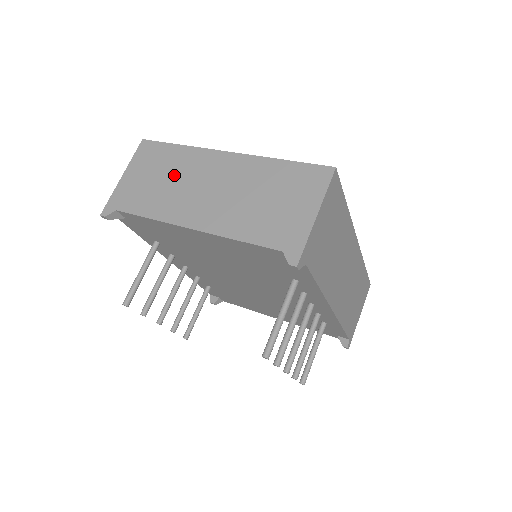
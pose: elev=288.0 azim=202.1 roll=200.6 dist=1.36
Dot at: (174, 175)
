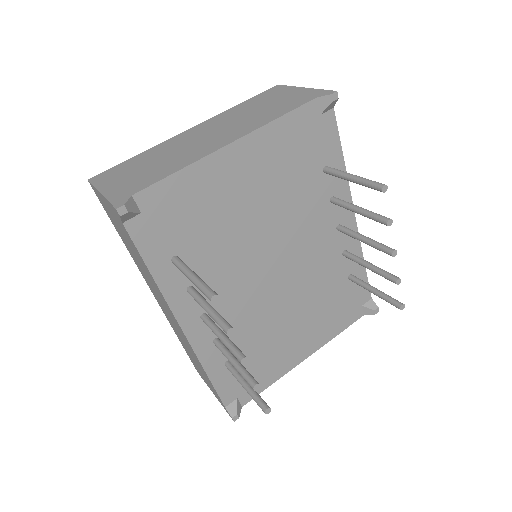
Dot at: (161, 156)
